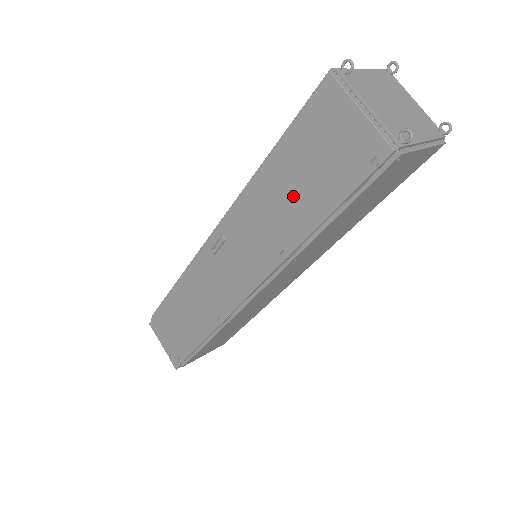
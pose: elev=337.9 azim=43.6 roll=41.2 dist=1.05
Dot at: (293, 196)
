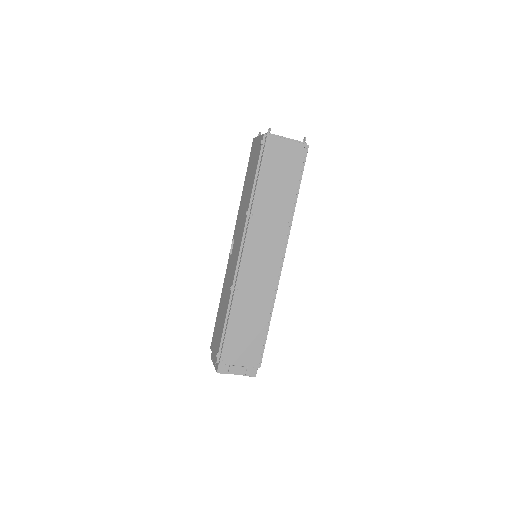
Dot at: (248, 186)
